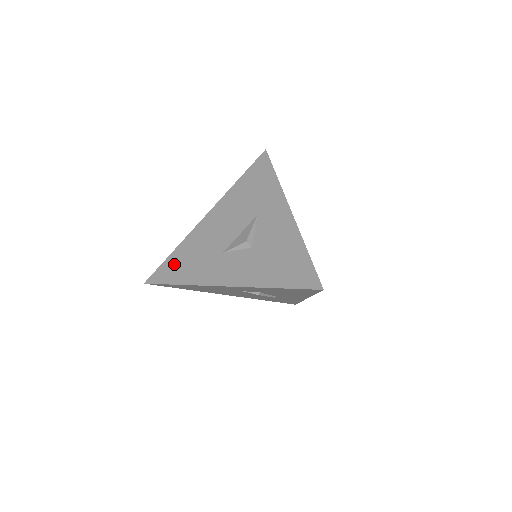
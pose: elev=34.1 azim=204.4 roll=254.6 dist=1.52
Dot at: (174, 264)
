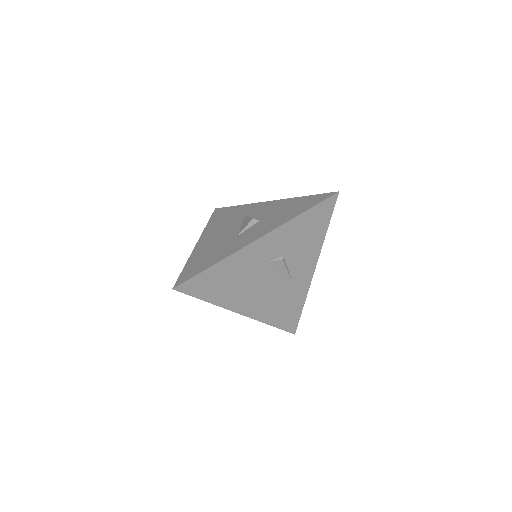
Dot at: (195, 266)
